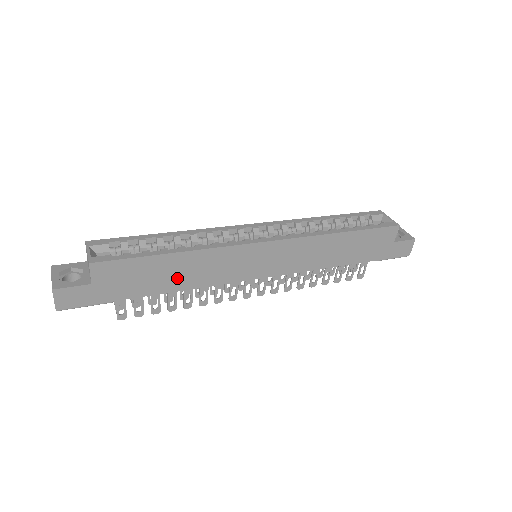
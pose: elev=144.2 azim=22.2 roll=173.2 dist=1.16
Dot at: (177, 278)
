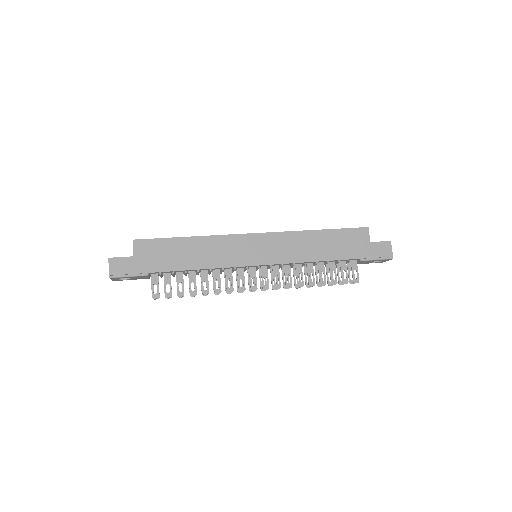
Dot at: (193, 258)
